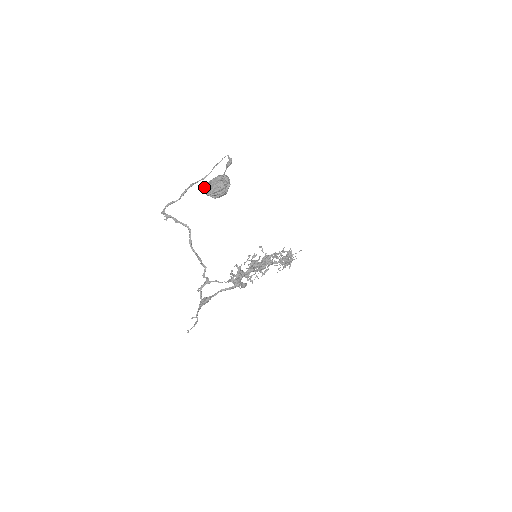
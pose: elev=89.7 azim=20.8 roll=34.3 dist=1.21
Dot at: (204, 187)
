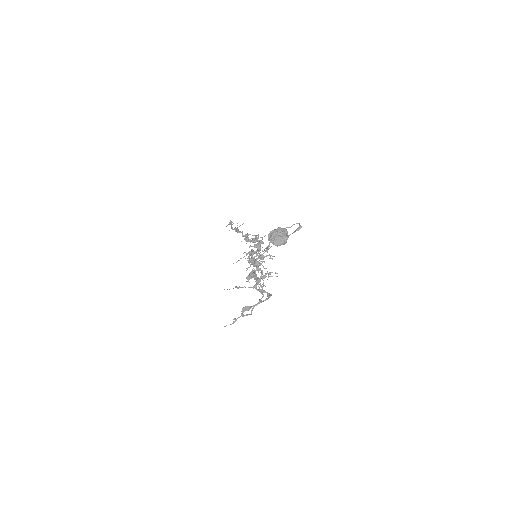
Dot at: (268, 235)
